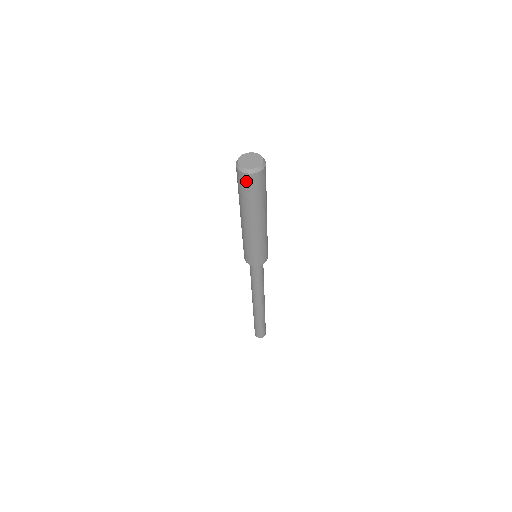
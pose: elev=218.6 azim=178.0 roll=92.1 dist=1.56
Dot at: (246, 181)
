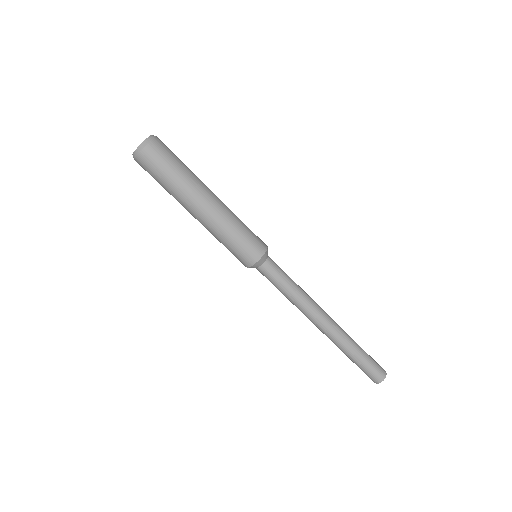
Dot at: (143, 166)
